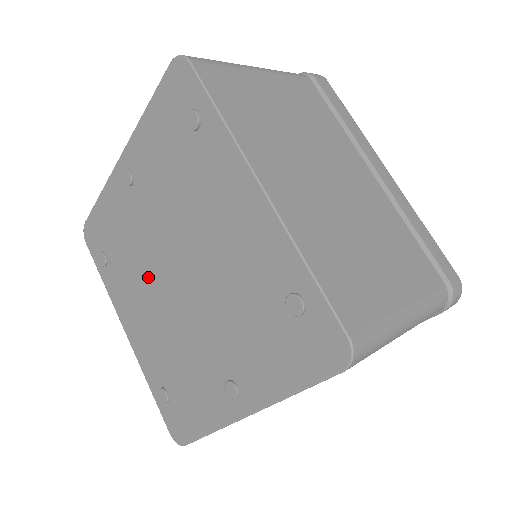
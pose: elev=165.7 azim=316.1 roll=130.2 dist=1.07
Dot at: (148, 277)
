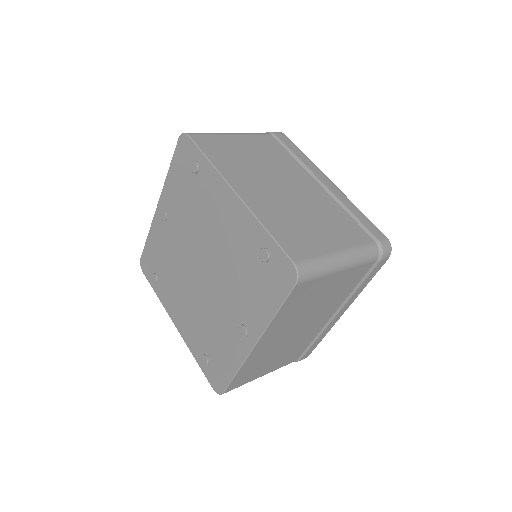
Dot at: (184, 278)
